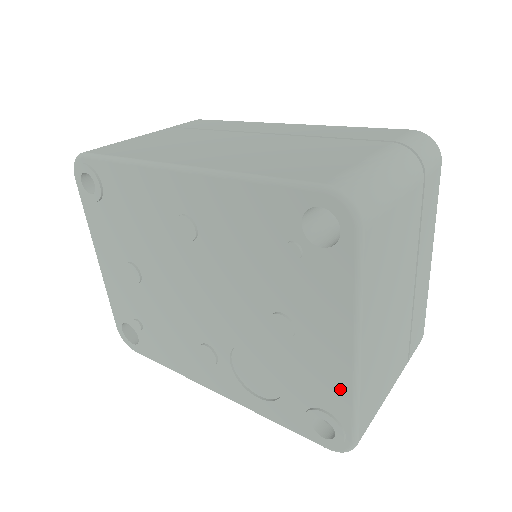
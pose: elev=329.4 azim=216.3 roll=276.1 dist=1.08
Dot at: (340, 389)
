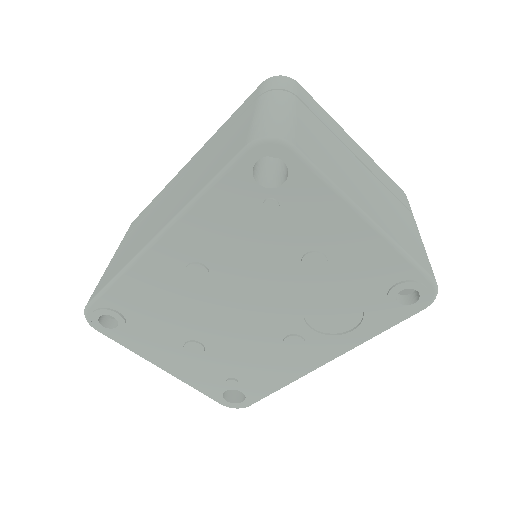
Dot at: (387, 258)
